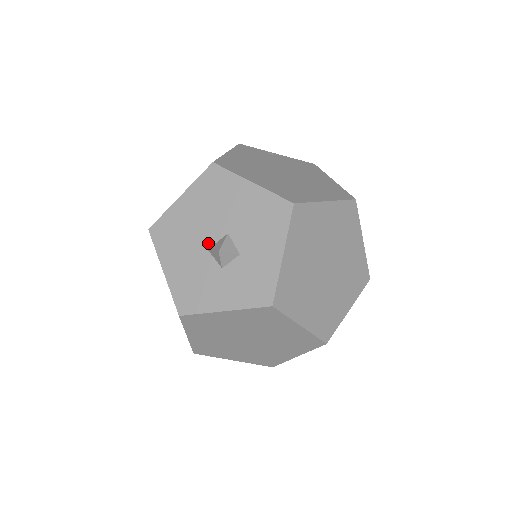
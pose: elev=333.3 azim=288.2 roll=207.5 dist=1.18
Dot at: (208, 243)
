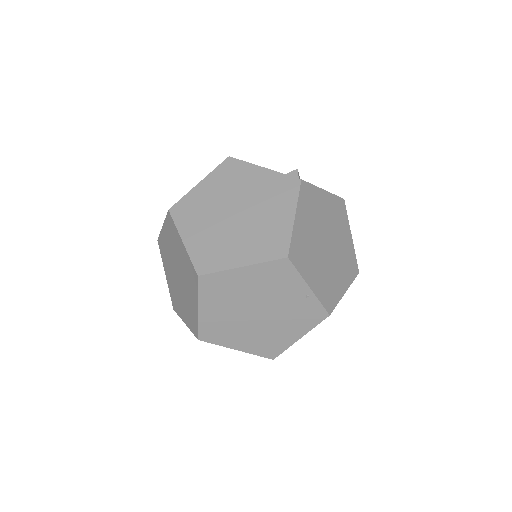
Dot at: occluded
